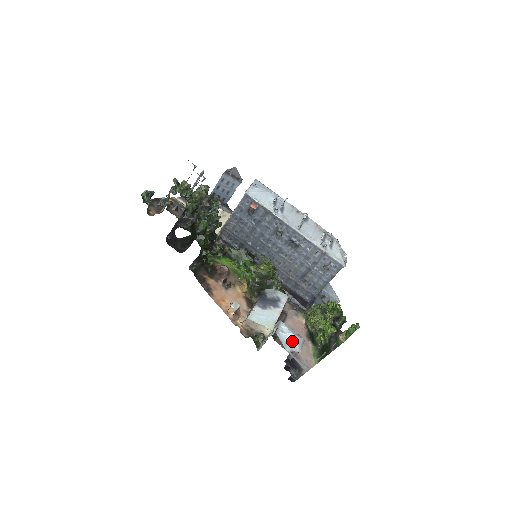
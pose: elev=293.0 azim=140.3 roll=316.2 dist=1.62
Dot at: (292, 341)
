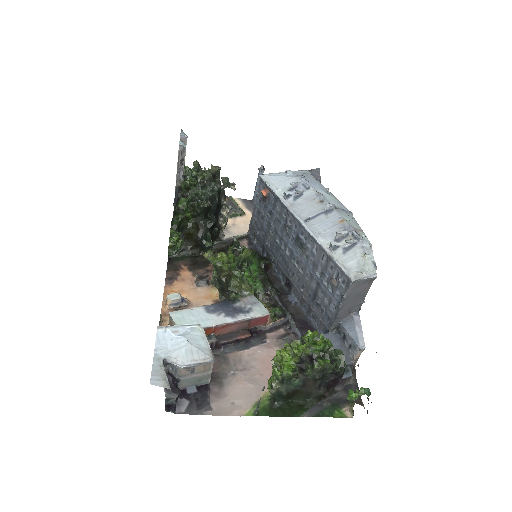
Dot at: (178, 347)
